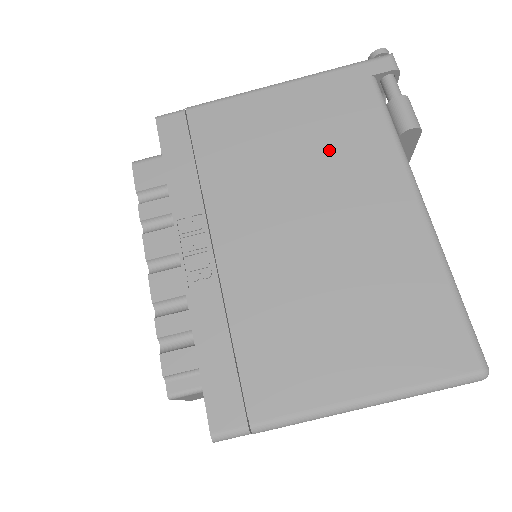
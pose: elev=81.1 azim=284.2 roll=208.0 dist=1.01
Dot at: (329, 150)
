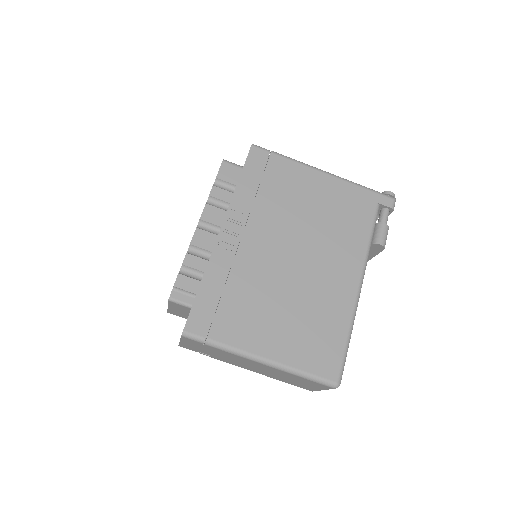
Dot at: (332, 227)
